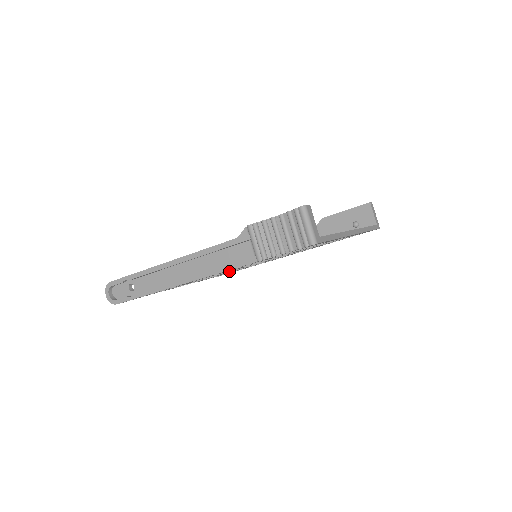
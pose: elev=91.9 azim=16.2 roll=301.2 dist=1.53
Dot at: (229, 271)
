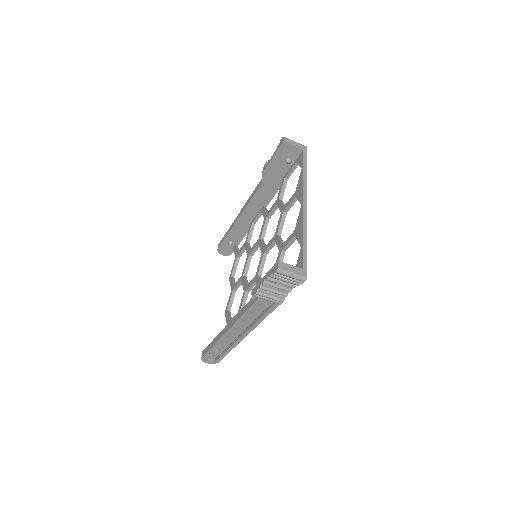
Dot at: occluded
